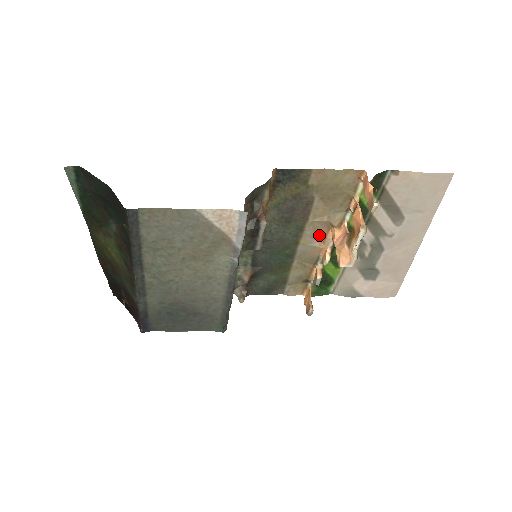
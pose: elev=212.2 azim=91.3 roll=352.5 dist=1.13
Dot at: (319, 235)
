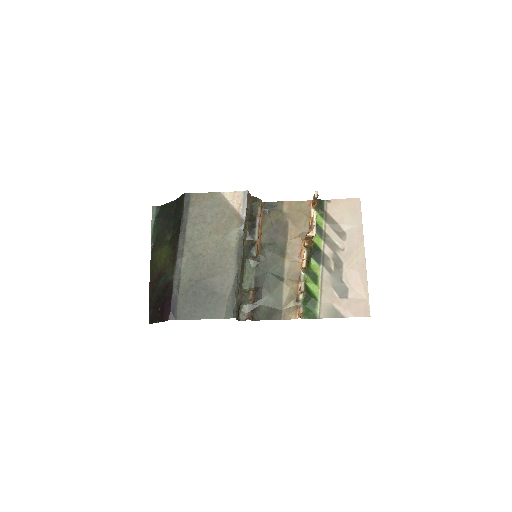
Dot at: (297, 253)
